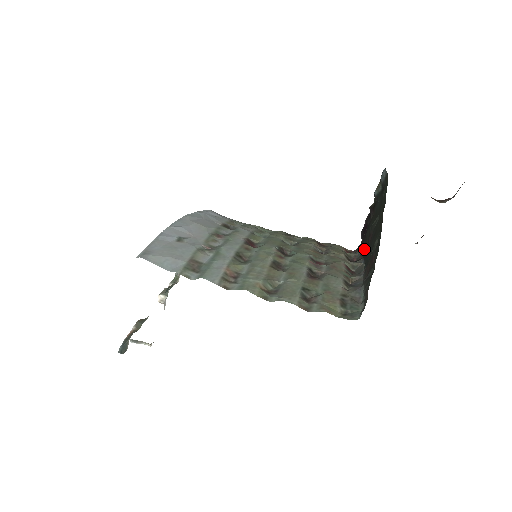
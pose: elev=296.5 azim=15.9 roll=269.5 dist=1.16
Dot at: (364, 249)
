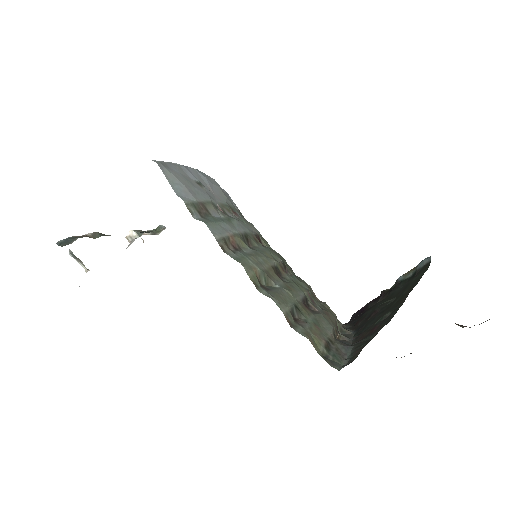
Dot at: (356, 324)
